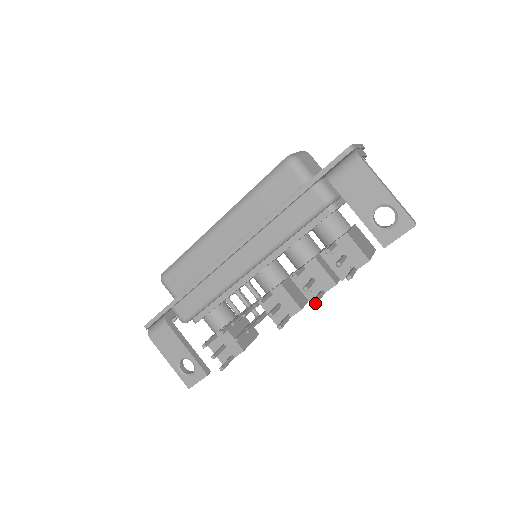
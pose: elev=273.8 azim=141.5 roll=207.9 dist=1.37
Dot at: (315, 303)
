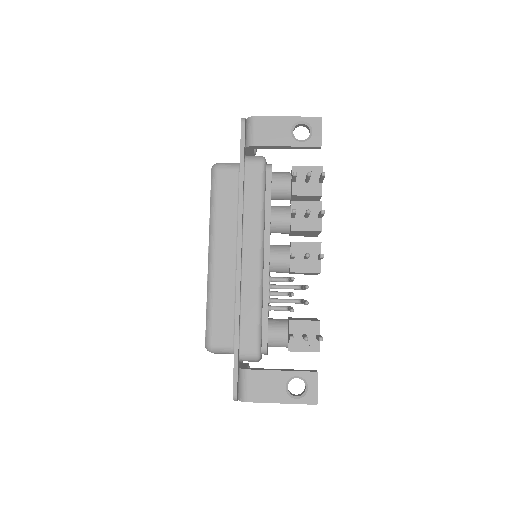
Dot at: (324, 212)
